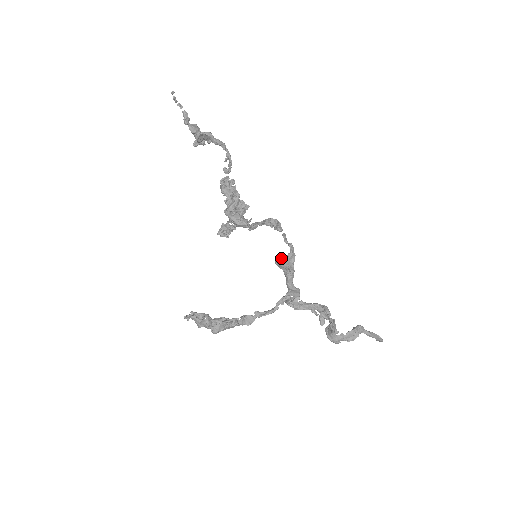
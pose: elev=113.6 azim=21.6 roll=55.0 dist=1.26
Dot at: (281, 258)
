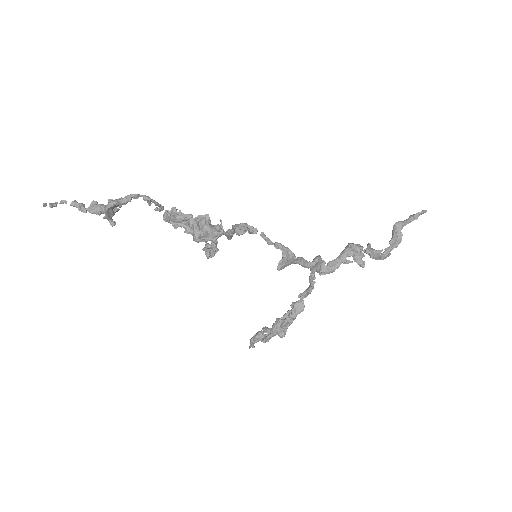
Dot at: (280, 264)
